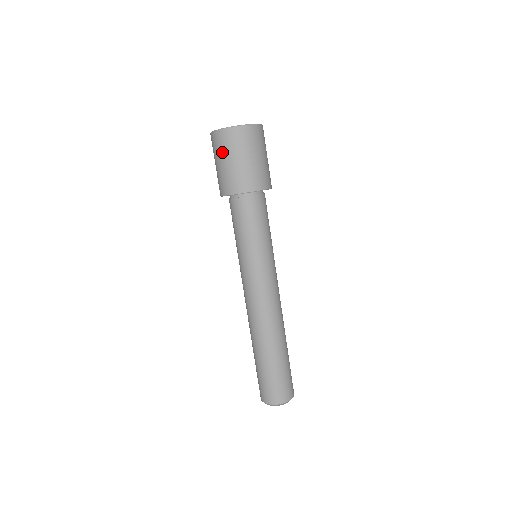
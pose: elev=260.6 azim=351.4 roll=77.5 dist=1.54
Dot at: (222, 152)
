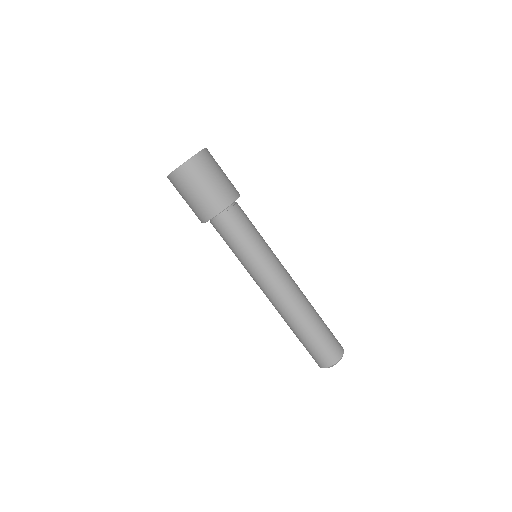
Dot at: (179, 193)
